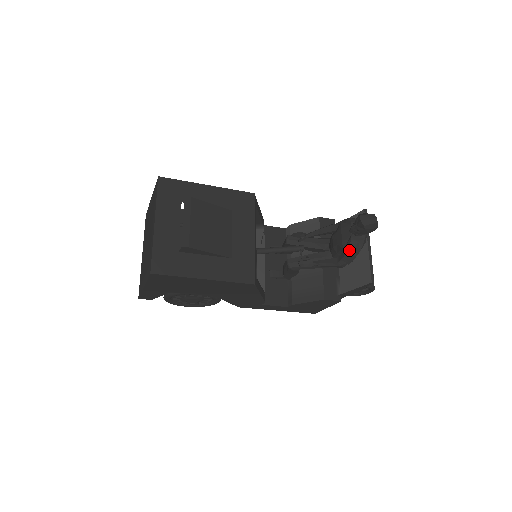
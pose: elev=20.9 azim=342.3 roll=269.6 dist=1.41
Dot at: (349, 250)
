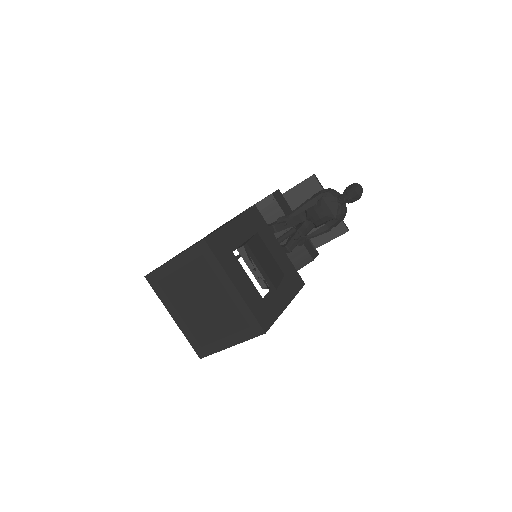
Dot at: (341, 217)
